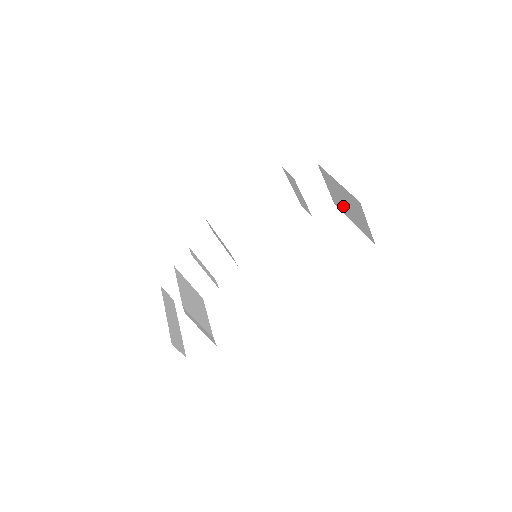
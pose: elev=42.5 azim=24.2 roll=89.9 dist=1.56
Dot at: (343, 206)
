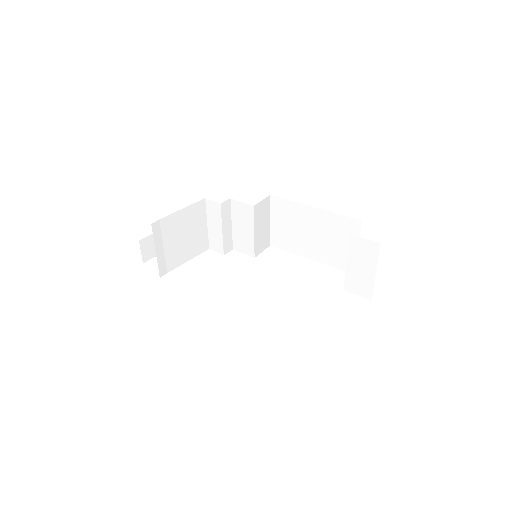
Dot at: occluded
